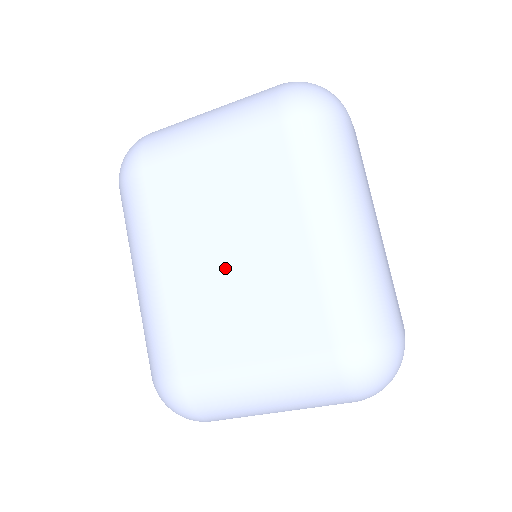
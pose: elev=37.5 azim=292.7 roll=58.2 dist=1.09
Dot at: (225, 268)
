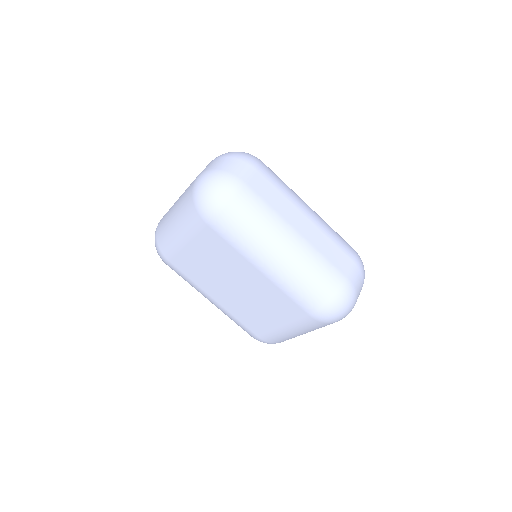
Dot at: (240, 294)
